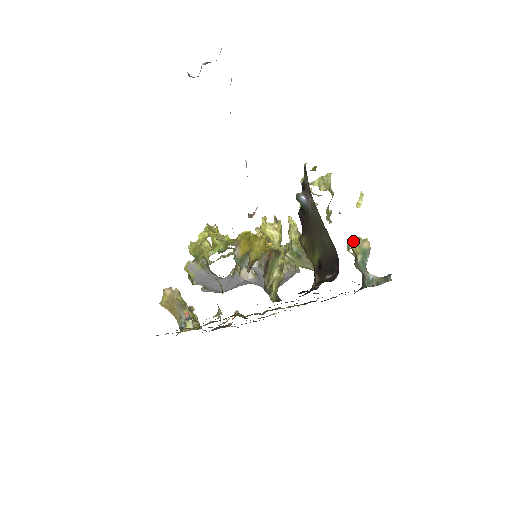
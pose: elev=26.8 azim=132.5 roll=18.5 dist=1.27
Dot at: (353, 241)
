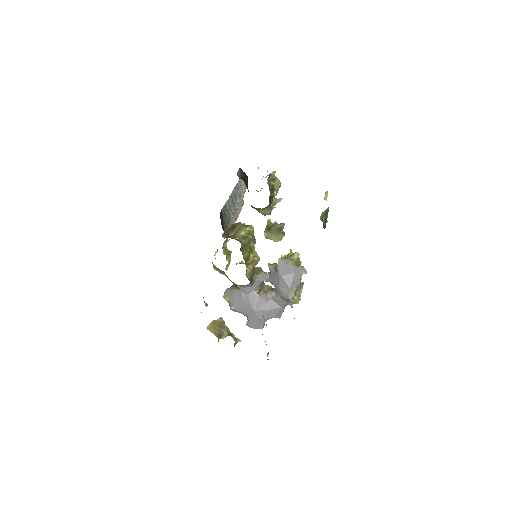
Dot at: occluded
